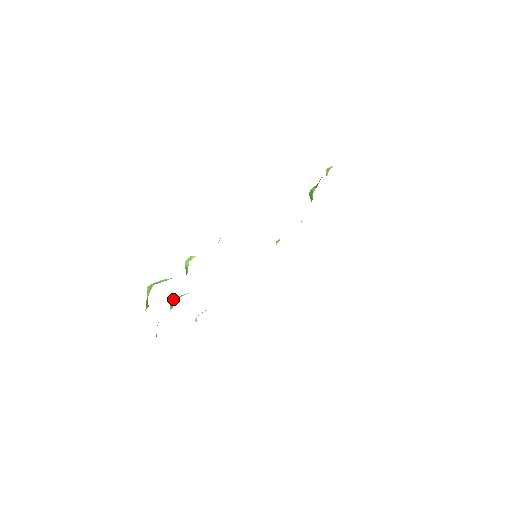
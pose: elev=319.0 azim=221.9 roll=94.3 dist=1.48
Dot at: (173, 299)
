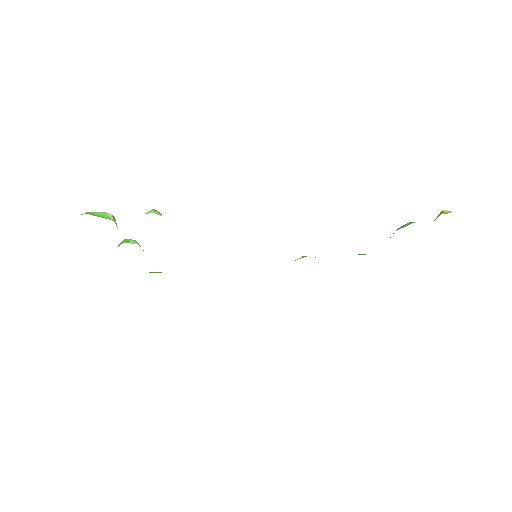
Dot at: (126, 240)
